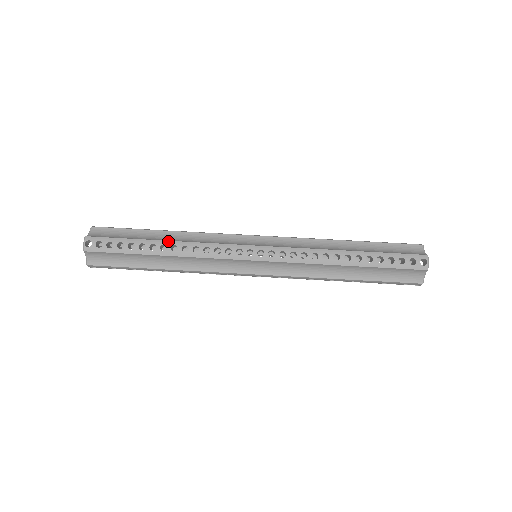
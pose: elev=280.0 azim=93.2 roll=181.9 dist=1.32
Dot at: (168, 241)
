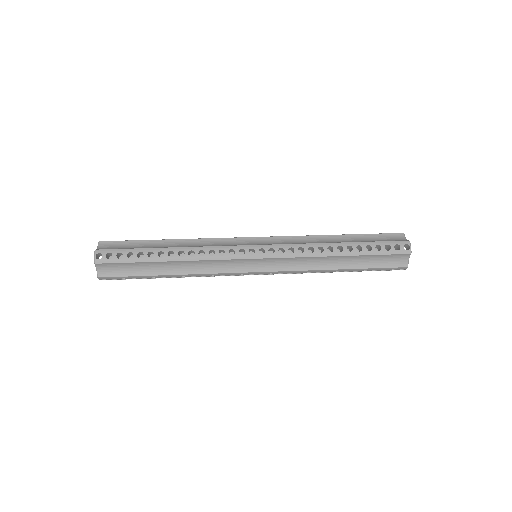
Dot at: occluded
